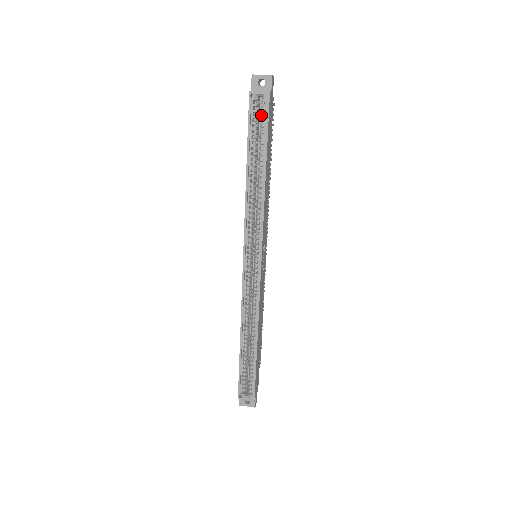
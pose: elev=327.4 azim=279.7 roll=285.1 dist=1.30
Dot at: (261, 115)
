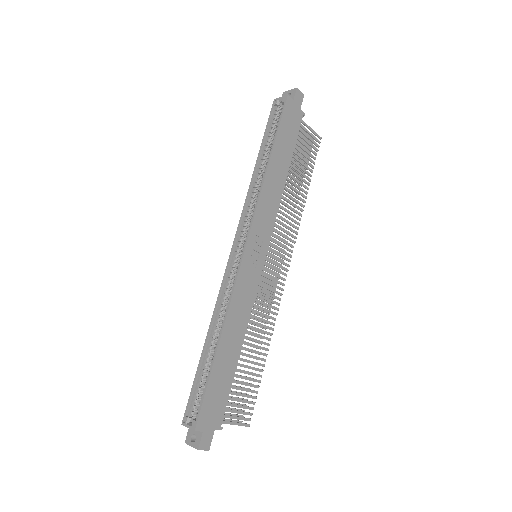
Dot at: occluded
